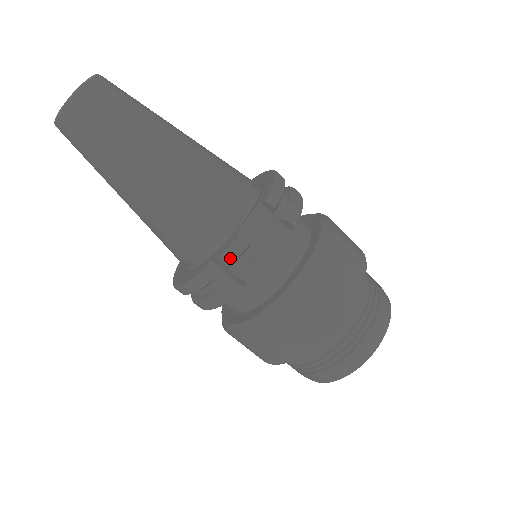
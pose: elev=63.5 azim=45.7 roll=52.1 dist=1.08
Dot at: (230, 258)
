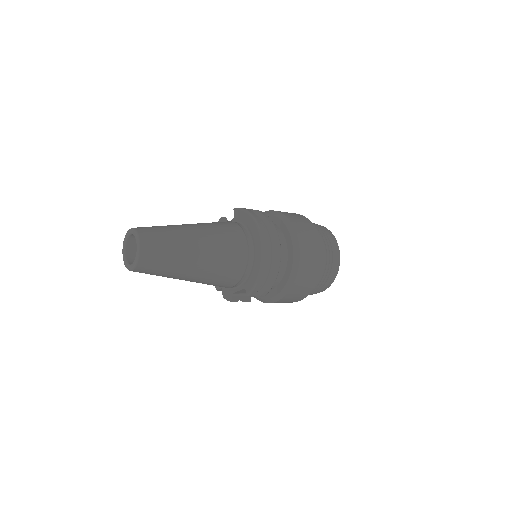
Dot at: occluded
